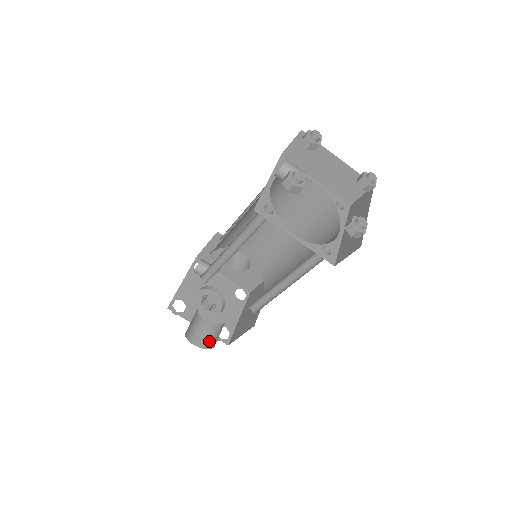
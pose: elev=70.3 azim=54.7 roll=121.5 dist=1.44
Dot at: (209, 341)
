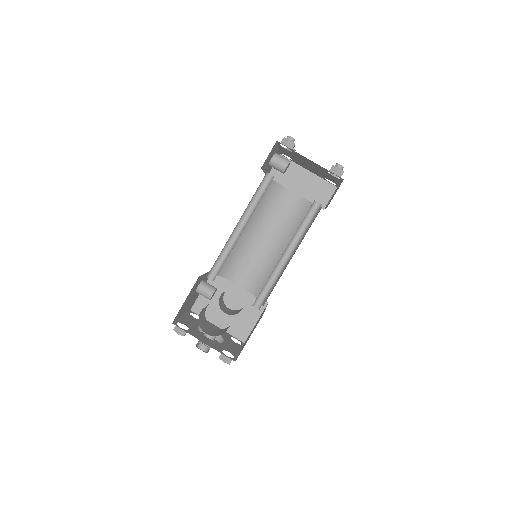
Dot at: (221, 333)
